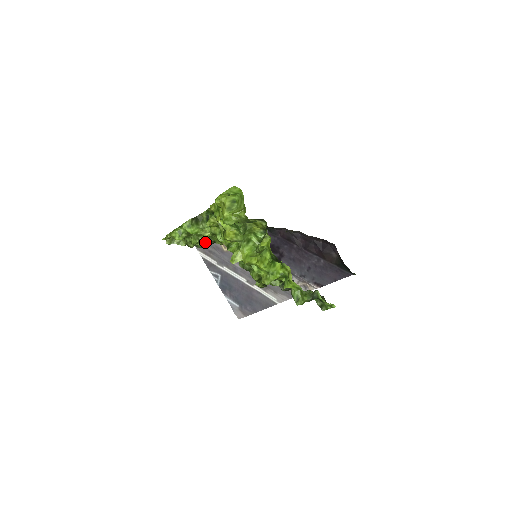
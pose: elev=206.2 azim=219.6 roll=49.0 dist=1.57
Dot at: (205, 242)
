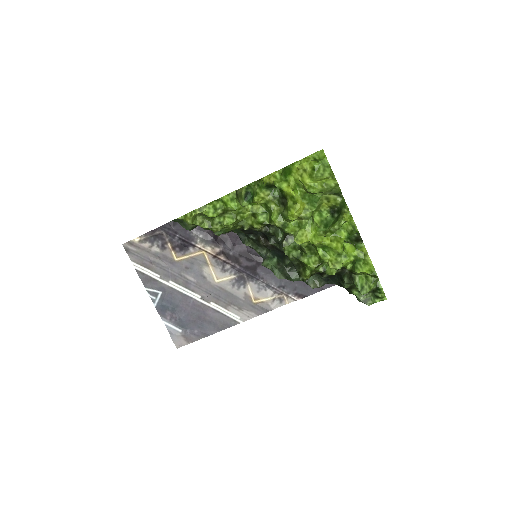
Dot at: (234, 225)
